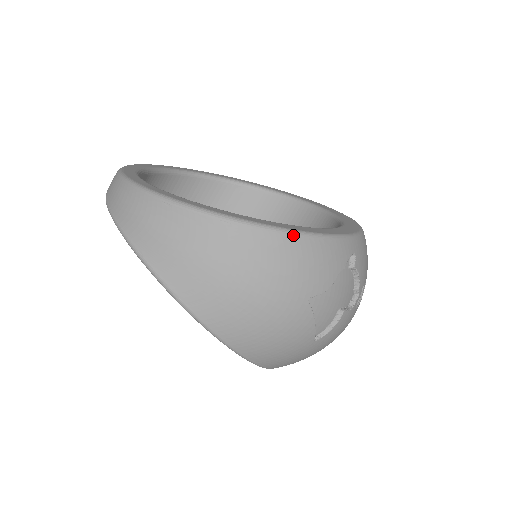
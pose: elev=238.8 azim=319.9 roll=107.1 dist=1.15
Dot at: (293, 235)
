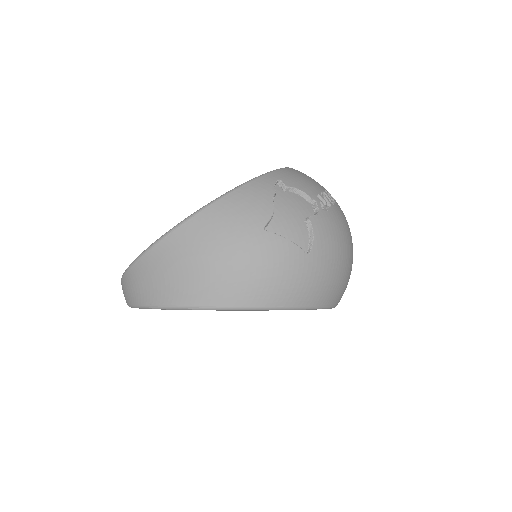
Dot at: (214, 203)
